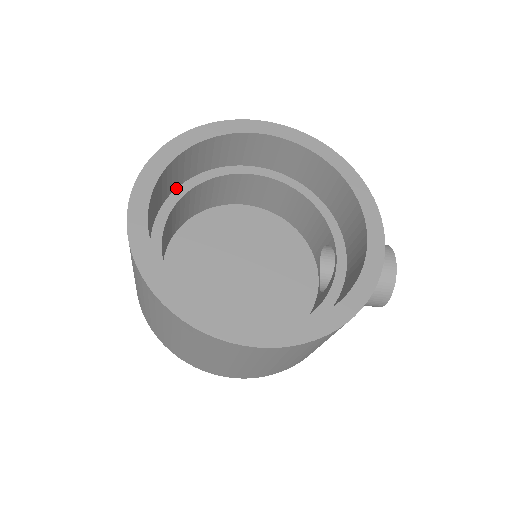
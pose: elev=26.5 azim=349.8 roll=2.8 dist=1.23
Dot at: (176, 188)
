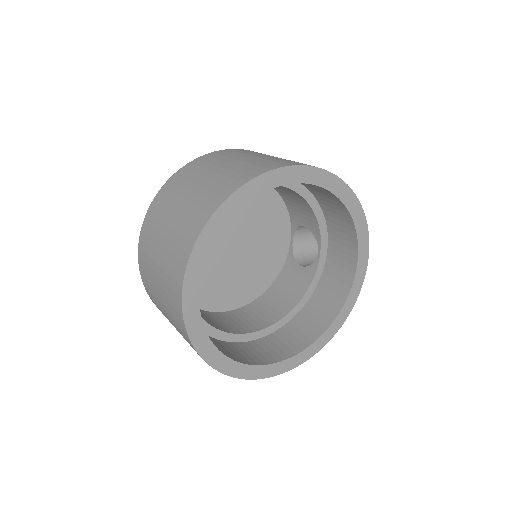
Dot at: occluded
